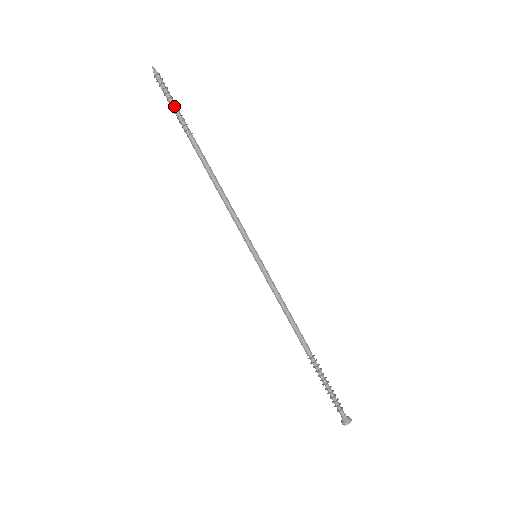
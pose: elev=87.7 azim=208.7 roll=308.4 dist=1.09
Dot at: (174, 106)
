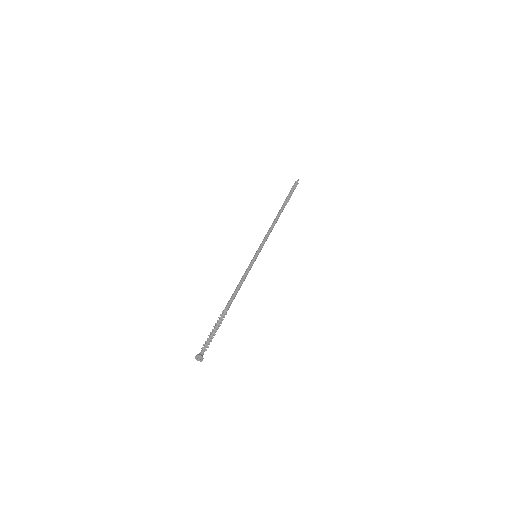
Dot at: (289, 192)
